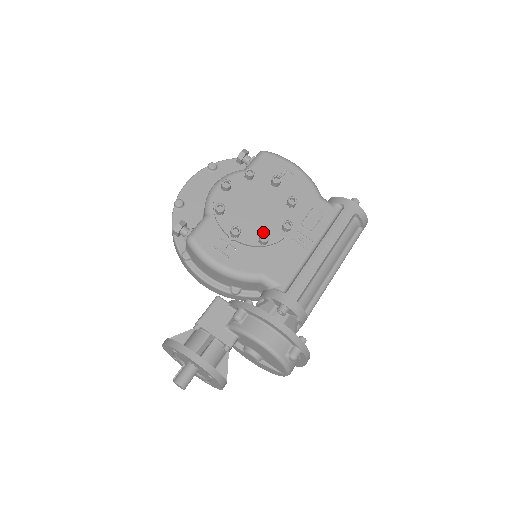
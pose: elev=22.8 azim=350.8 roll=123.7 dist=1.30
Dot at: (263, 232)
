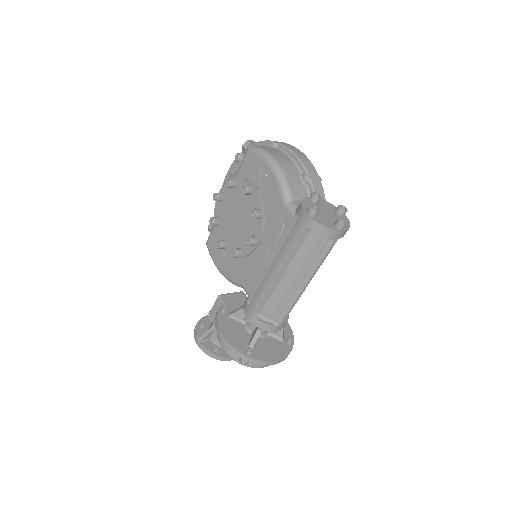
Dot at: (239, 244)
